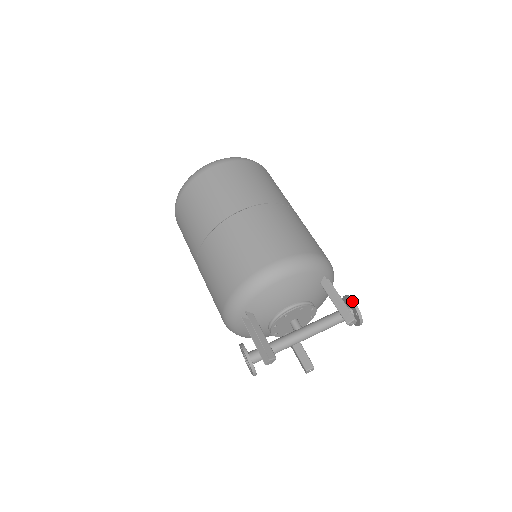
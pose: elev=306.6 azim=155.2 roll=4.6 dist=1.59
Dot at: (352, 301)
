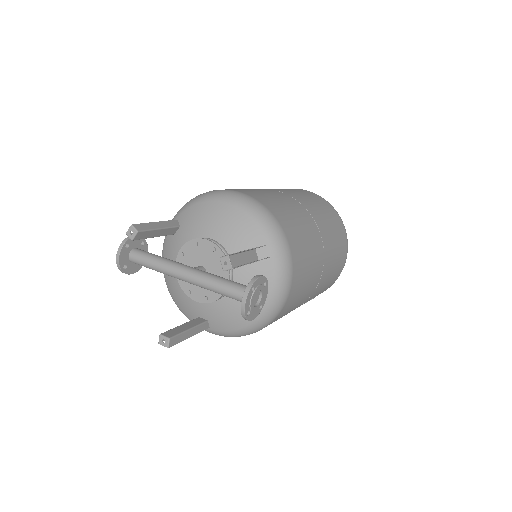
Dot at: occluded
